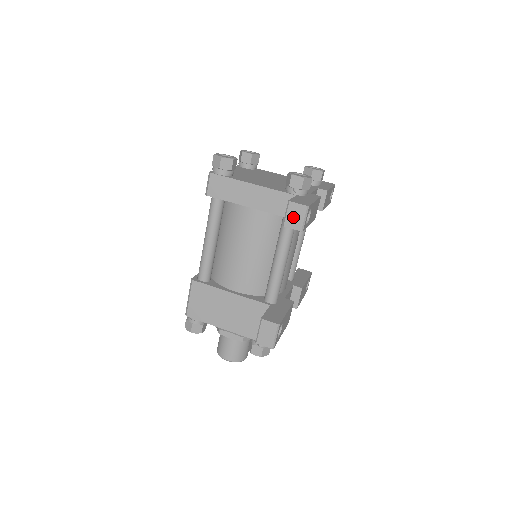
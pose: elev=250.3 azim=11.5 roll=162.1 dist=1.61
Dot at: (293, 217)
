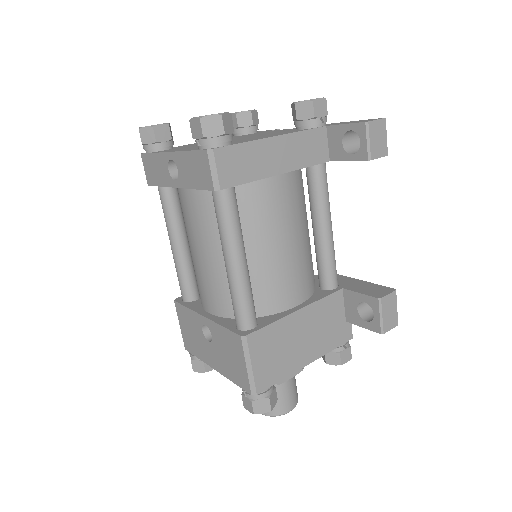
Dot at: (377, 141)
